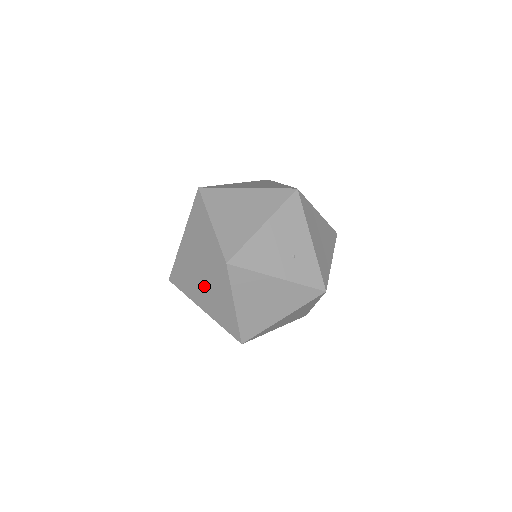
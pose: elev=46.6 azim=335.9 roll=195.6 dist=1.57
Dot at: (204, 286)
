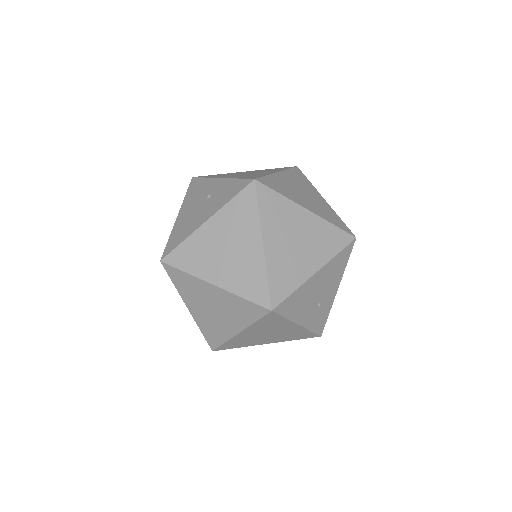
Dot at: (214, 299)
